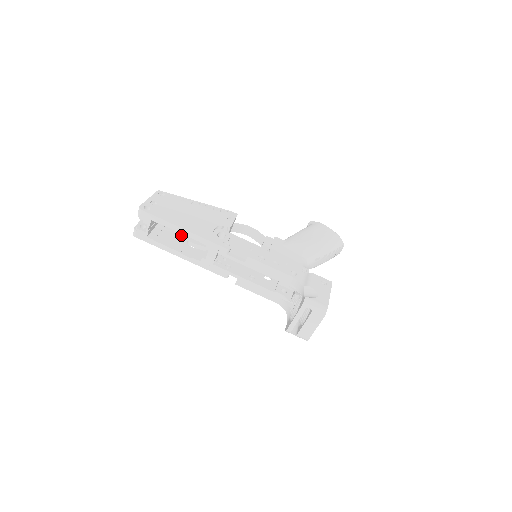
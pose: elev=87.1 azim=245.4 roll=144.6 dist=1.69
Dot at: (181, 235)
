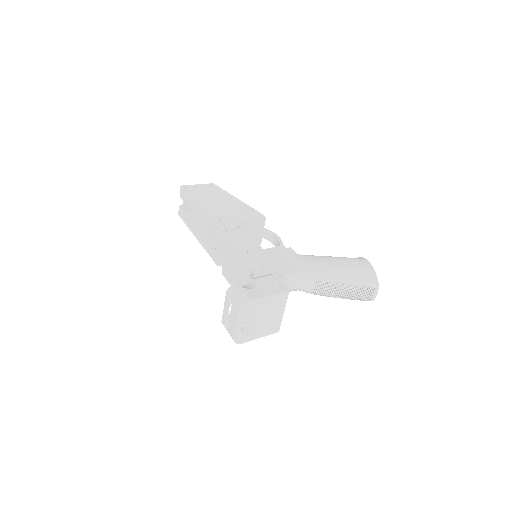
Dot at: occluded
